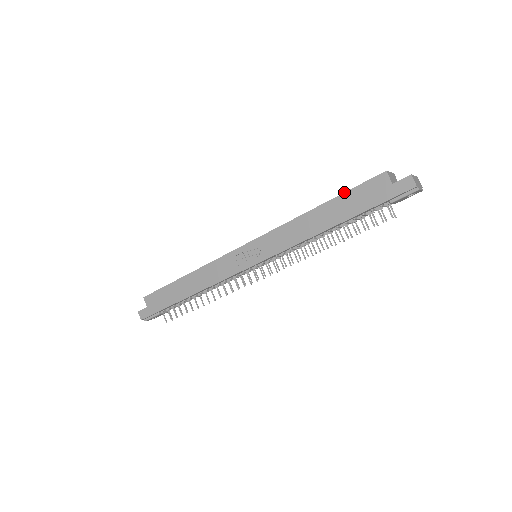
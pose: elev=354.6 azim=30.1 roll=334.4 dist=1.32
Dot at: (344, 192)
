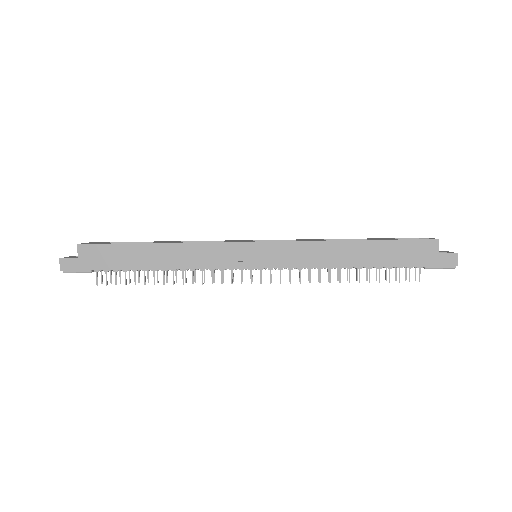
Dot at: (391, 239)
